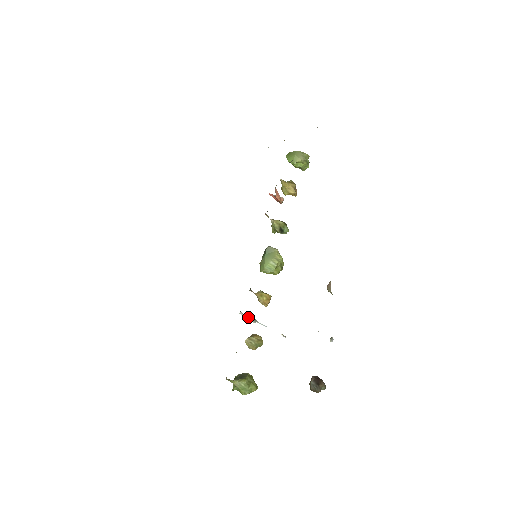
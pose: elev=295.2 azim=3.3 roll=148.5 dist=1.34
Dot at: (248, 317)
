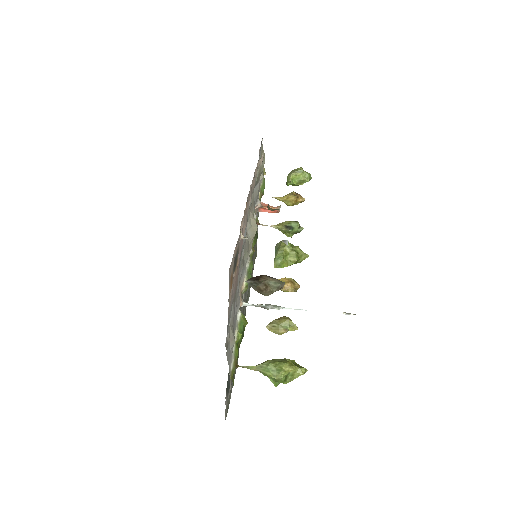
Dot at: (261, 305)
